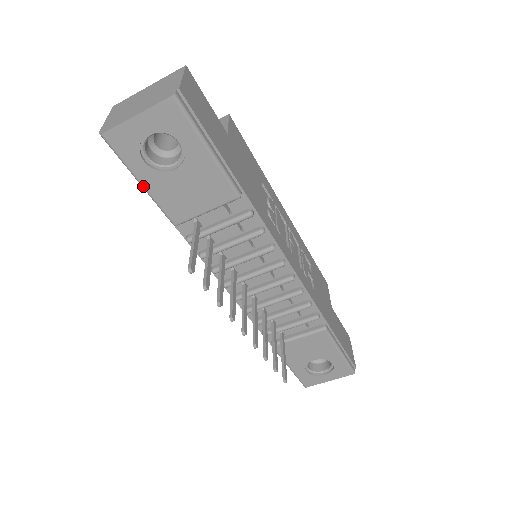
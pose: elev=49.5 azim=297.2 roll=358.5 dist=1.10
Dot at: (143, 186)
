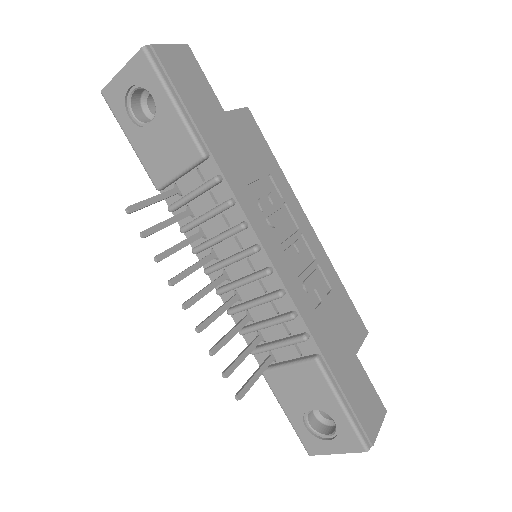
Dot at: (131, 144)
